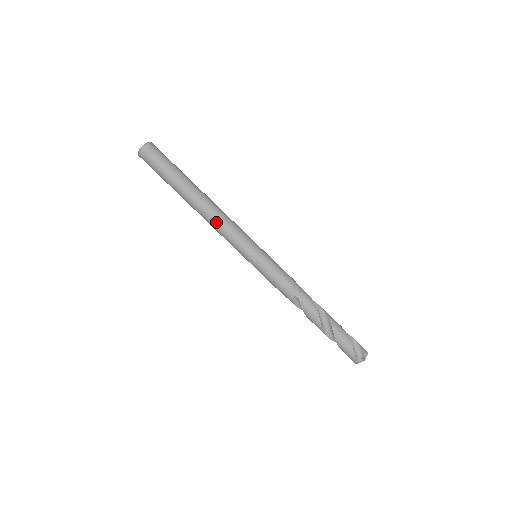
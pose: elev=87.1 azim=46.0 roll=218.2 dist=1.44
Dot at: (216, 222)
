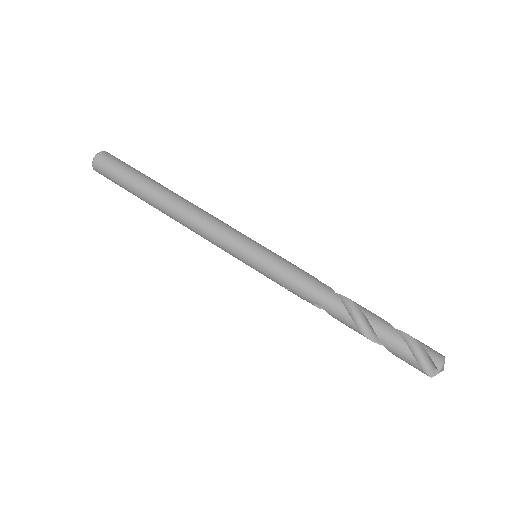
Dot at: (193, 229)
